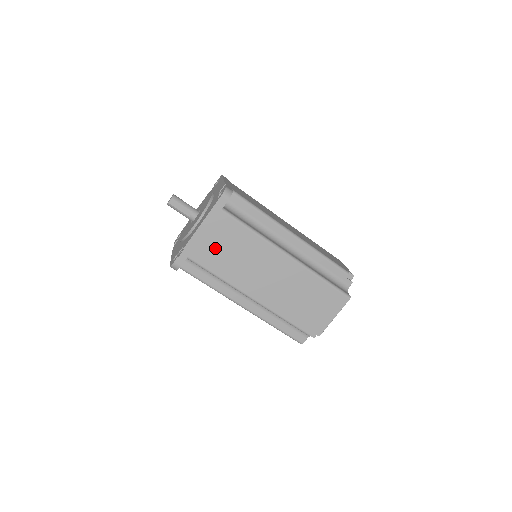
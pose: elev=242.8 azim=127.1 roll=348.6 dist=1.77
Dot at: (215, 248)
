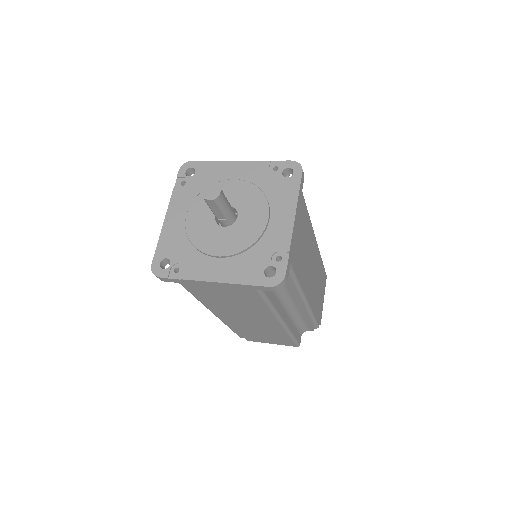
Dot at: (217, 293)
